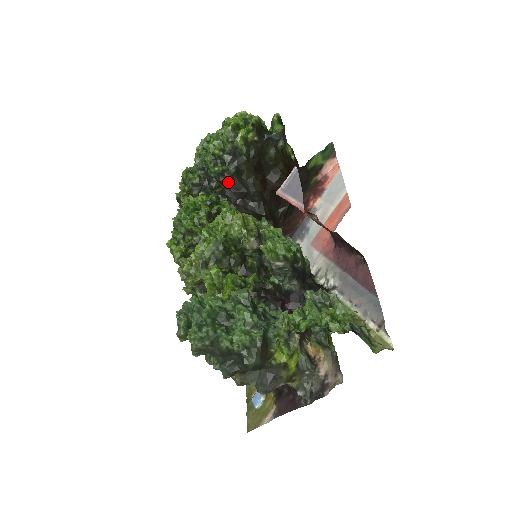
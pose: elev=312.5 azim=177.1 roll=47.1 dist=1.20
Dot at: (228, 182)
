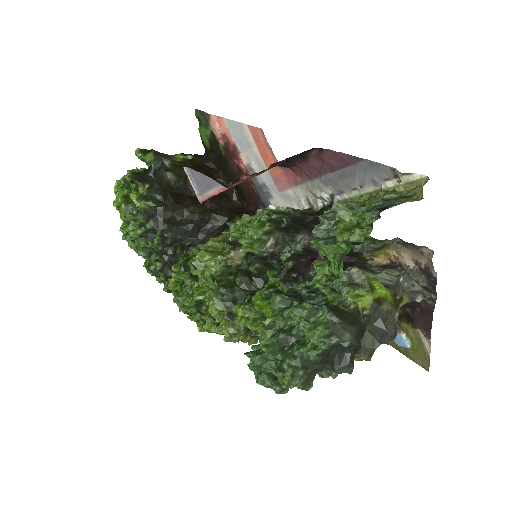
Dot at: (175, 237)
